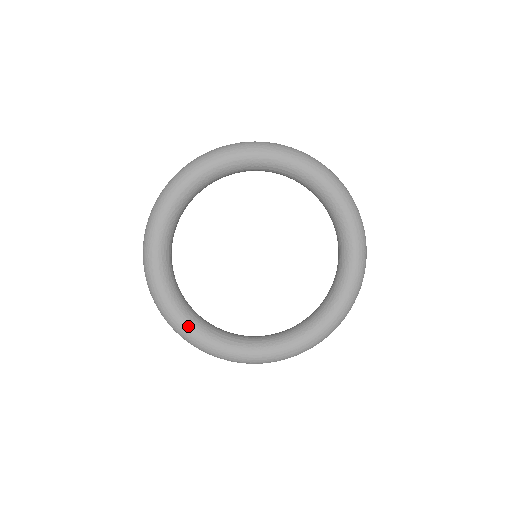
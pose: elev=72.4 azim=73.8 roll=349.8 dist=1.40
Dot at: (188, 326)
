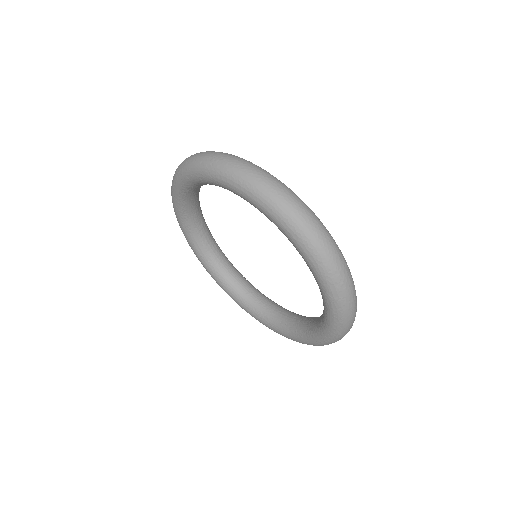
Dot at: (179, 216)
